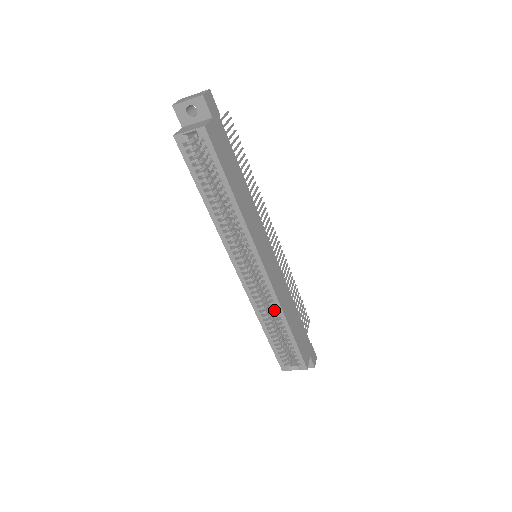
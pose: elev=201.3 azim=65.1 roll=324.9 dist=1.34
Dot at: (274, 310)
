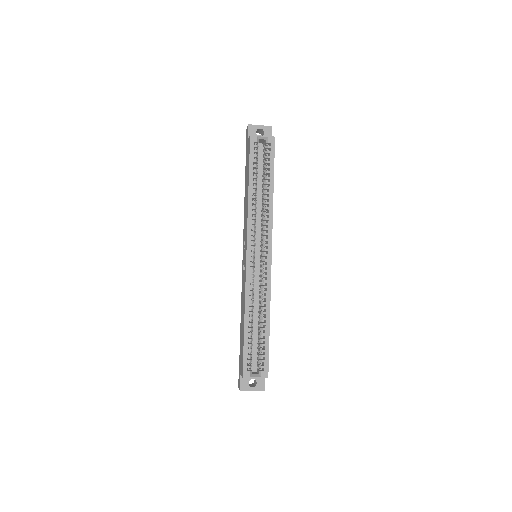
Dot at: (263, 301)
